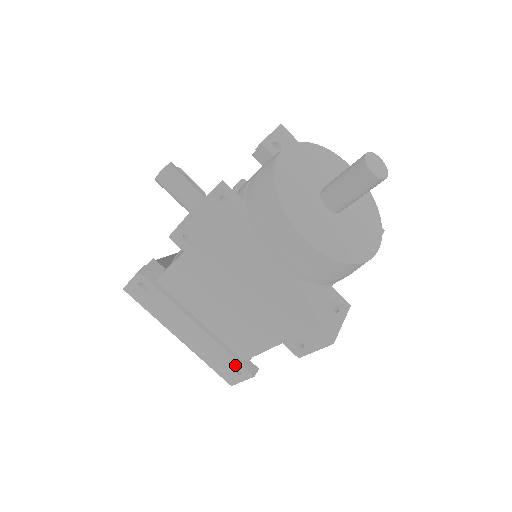
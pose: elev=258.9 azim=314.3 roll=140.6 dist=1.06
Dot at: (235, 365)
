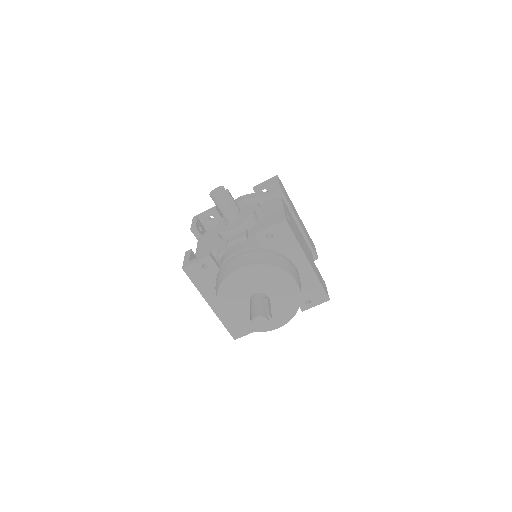
Dot at: occluded
